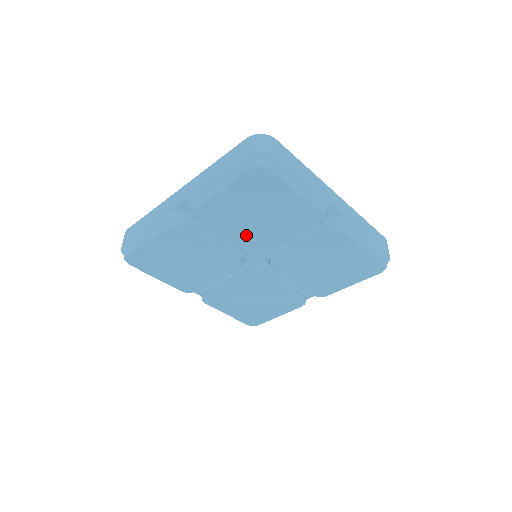
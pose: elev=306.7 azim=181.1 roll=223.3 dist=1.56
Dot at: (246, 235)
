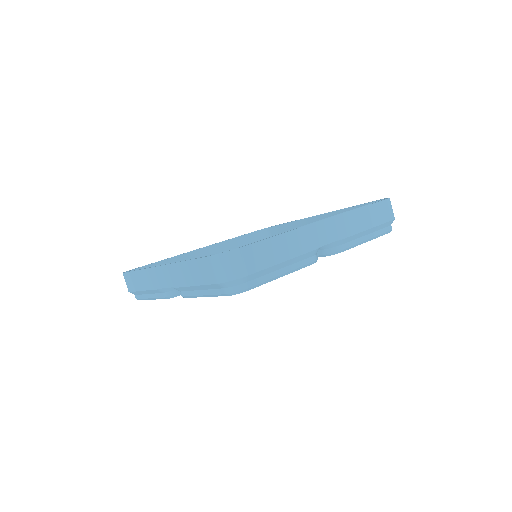
Dot at: occluded
